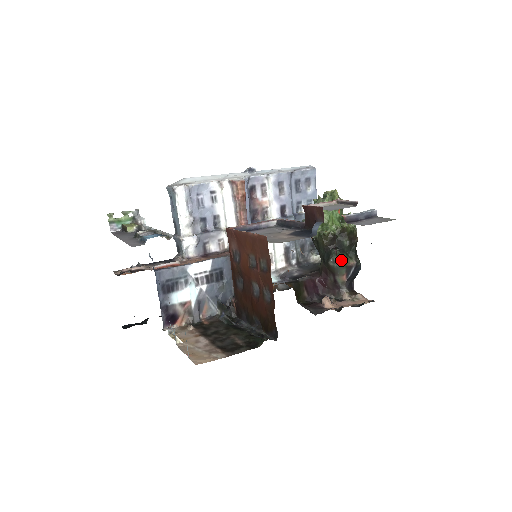
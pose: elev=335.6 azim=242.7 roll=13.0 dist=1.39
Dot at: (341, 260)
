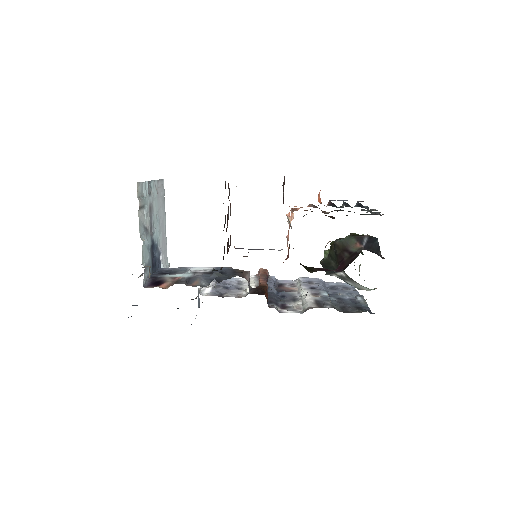
Dot at: occluded
